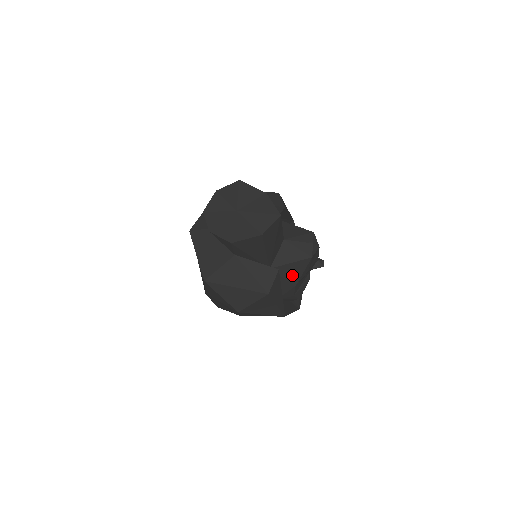
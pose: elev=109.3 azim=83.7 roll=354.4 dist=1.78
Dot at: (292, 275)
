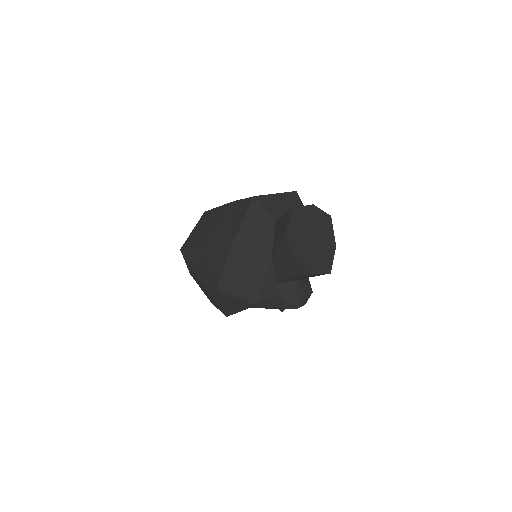
Dot at: (270, 302)
